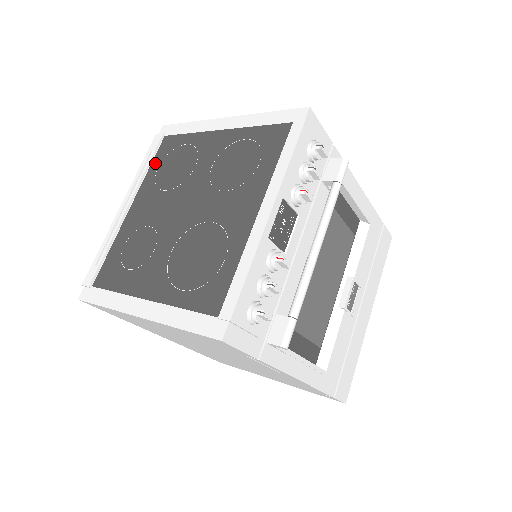
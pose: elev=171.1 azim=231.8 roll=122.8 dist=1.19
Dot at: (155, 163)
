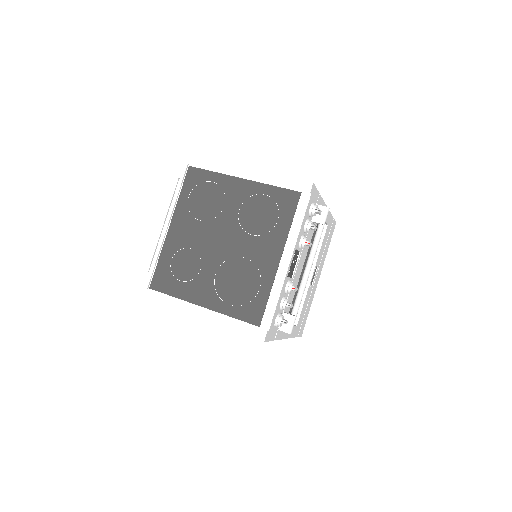
Dot at: (185, 191)
